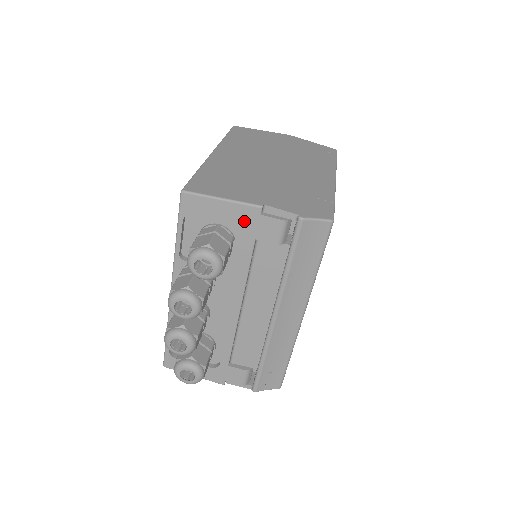
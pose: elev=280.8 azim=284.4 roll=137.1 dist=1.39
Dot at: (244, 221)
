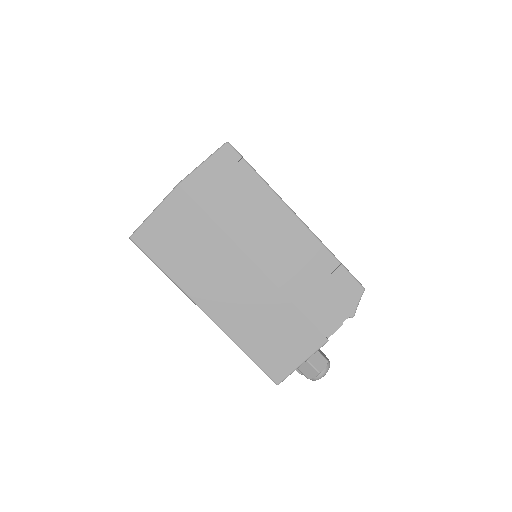
Dot at: occluded
